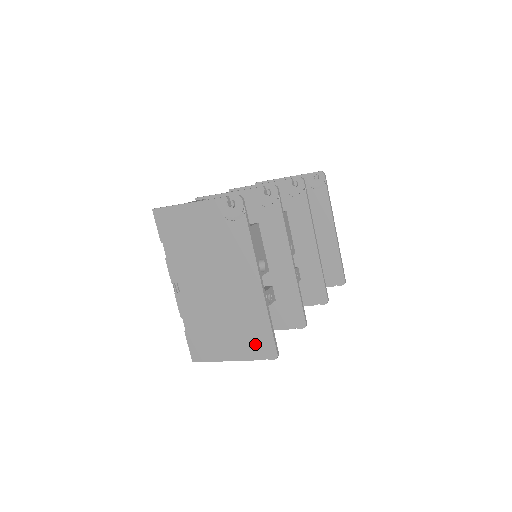
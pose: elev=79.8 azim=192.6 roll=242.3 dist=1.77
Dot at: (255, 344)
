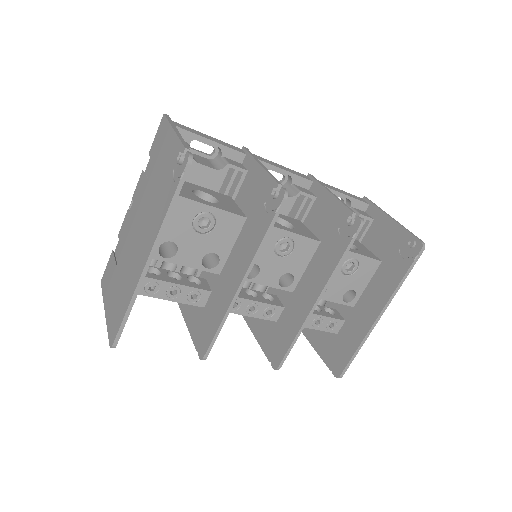
Dot at: (115, 316)
